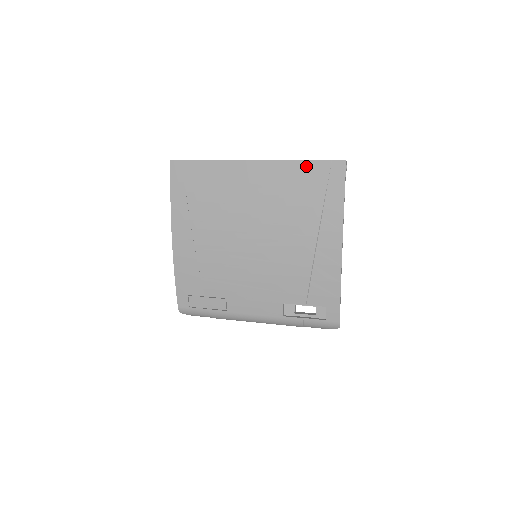
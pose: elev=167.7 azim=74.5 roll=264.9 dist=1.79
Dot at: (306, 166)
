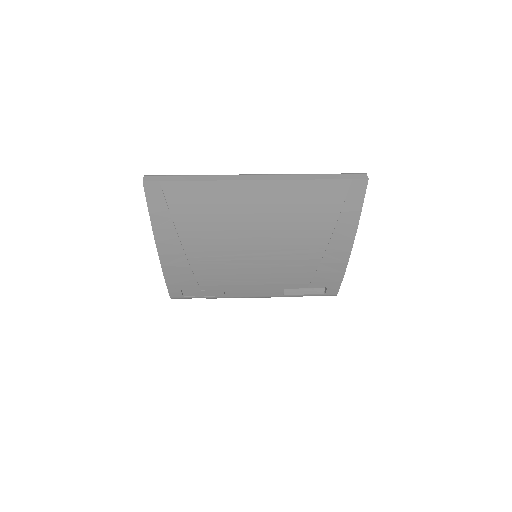
Dot at: (321, 185)
